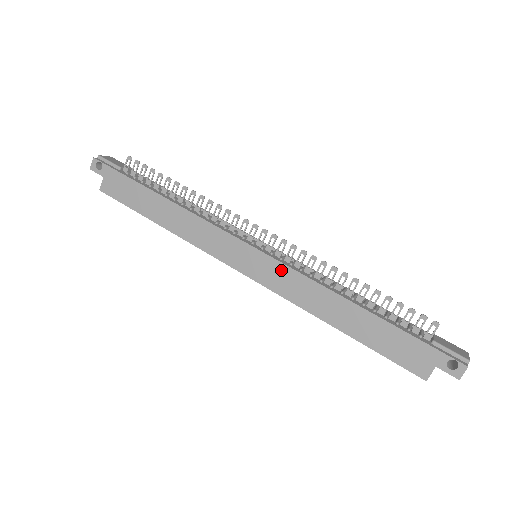
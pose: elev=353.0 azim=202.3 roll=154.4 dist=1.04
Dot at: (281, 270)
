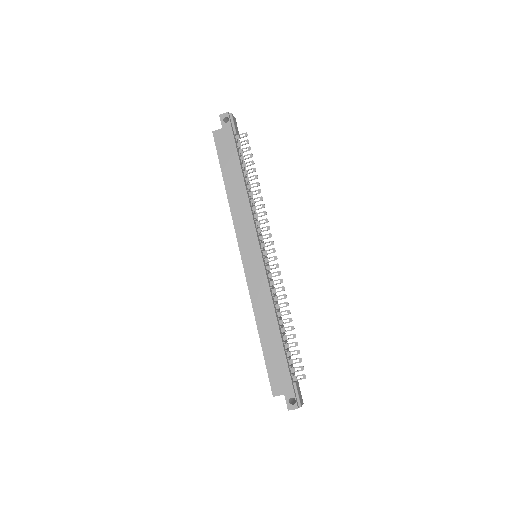
Dot at: (262, 278)
